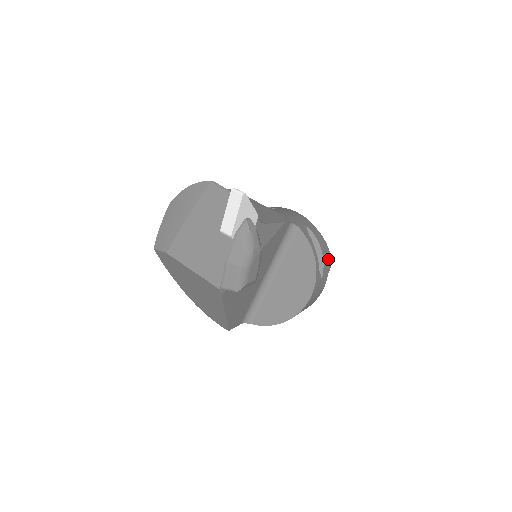
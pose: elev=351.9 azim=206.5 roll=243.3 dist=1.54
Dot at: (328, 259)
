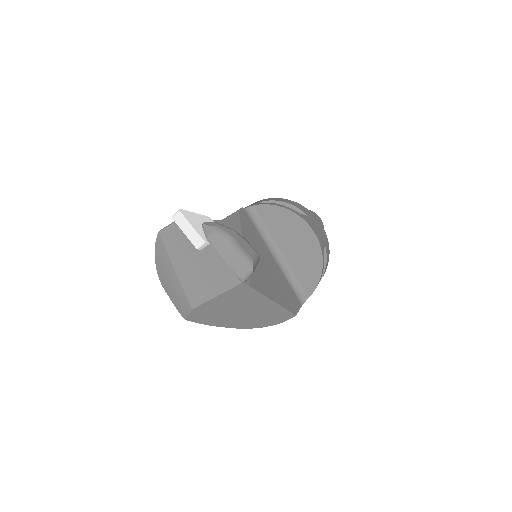
Dot at: (299, 204)
